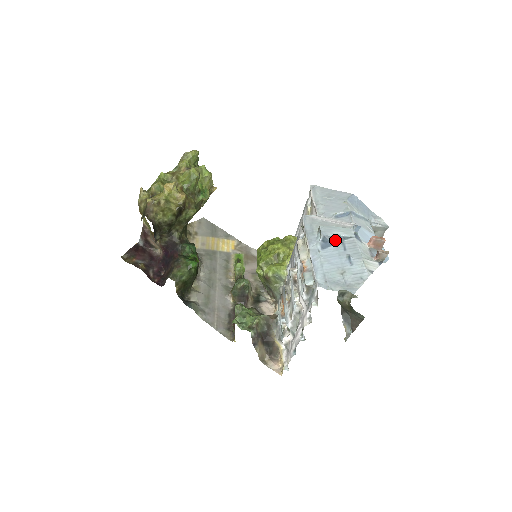
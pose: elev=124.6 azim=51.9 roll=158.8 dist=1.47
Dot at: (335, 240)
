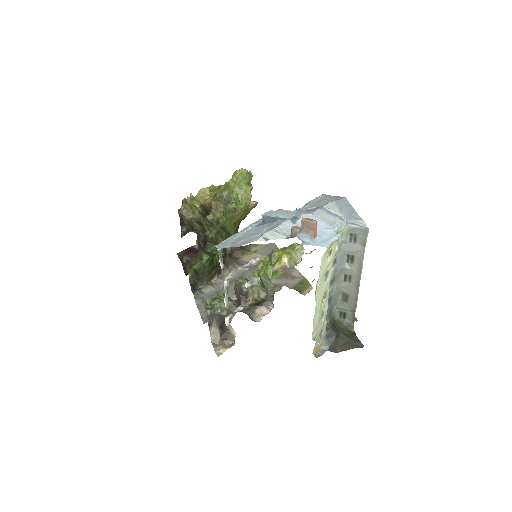
Dot at: (271, 220)
